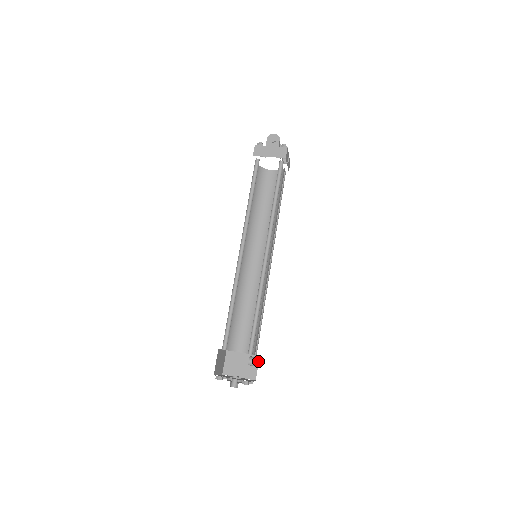
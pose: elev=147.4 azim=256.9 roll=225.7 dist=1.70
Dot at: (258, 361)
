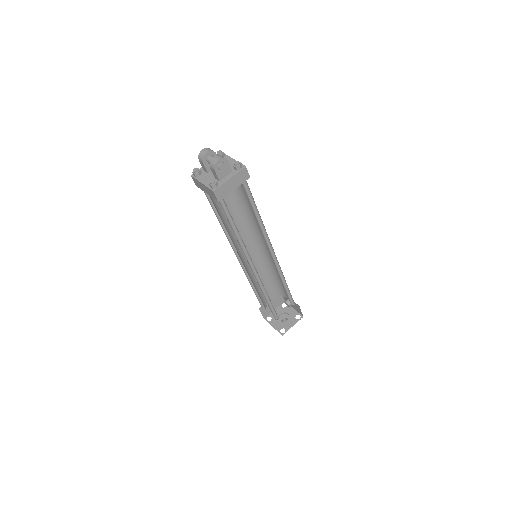
Dot at: occluded
